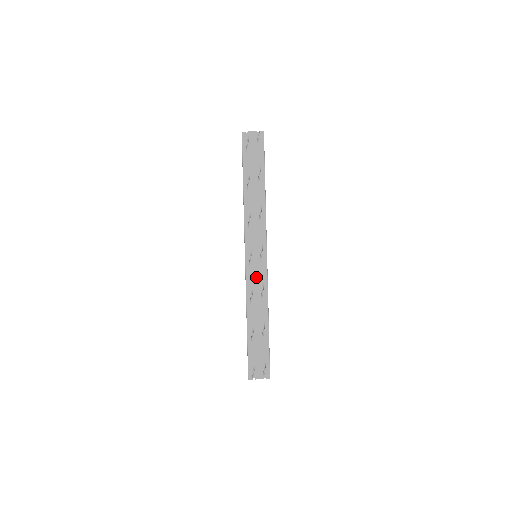
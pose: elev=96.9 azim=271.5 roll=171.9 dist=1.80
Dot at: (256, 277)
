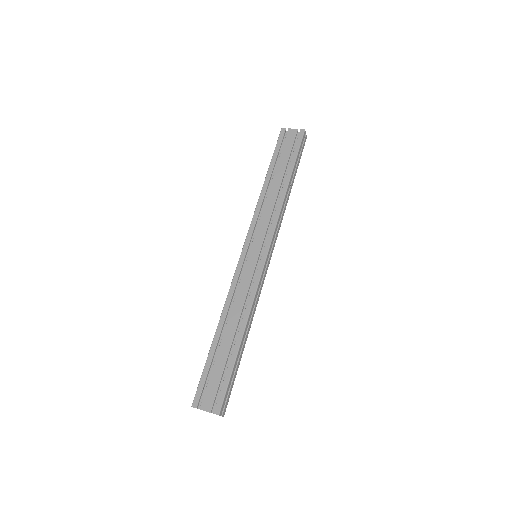
Dot at: (246, 277)
